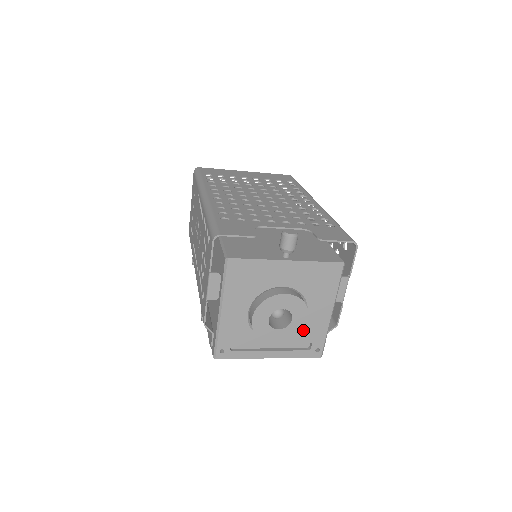
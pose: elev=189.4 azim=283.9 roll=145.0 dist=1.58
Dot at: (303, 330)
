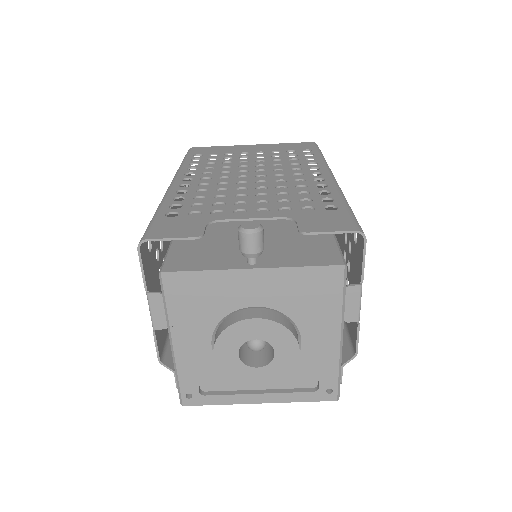
Dot at: (300, 365)
